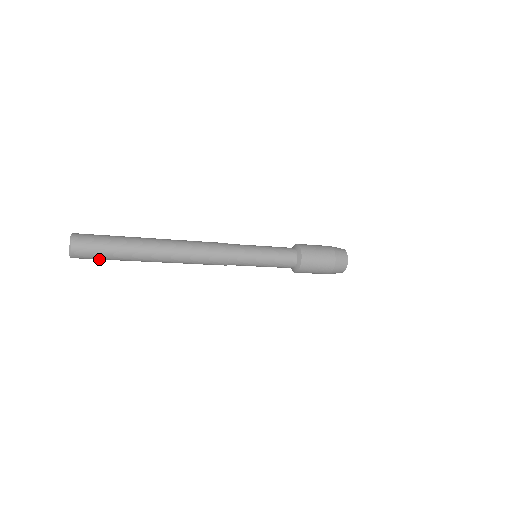
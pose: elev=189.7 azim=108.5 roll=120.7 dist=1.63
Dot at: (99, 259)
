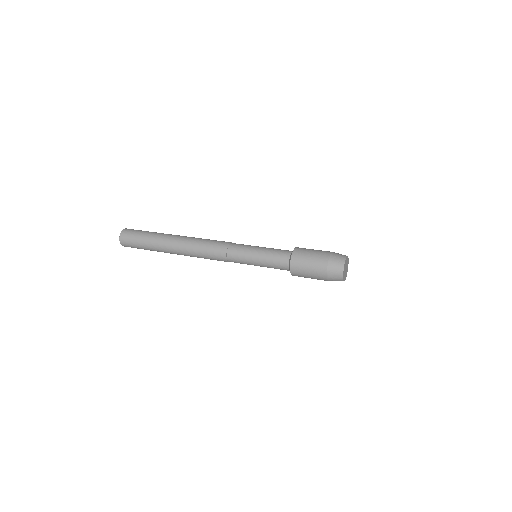
Dot at: occluded
